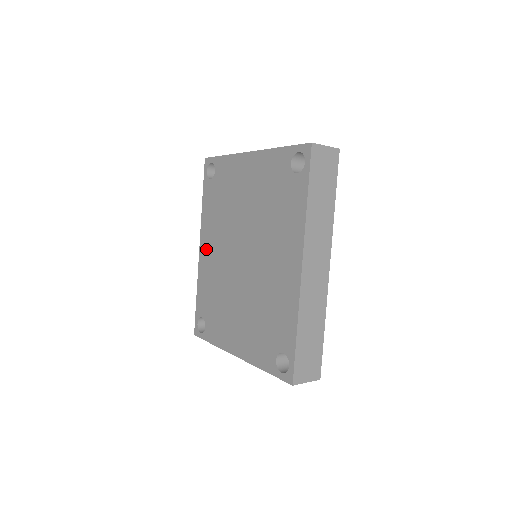
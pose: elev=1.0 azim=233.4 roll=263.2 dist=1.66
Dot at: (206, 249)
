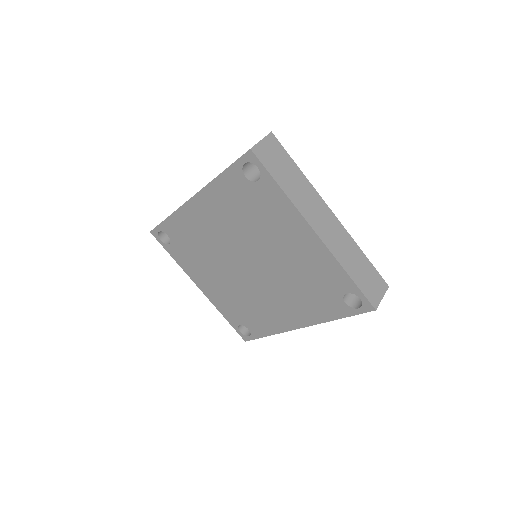
Dot at: (201, 211)
